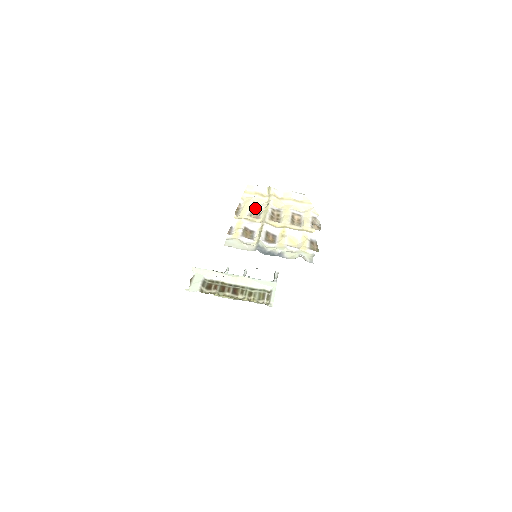
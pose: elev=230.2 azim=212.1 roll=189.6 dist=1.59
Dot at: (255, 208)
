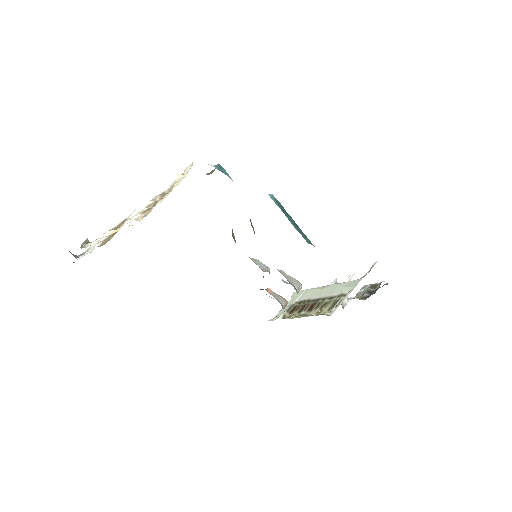
Dot at: (152, 208)
